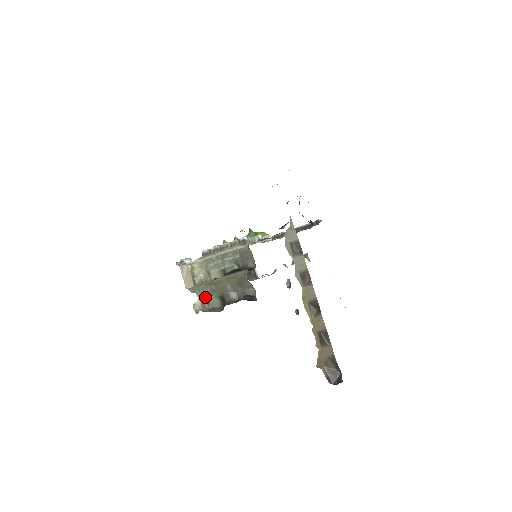
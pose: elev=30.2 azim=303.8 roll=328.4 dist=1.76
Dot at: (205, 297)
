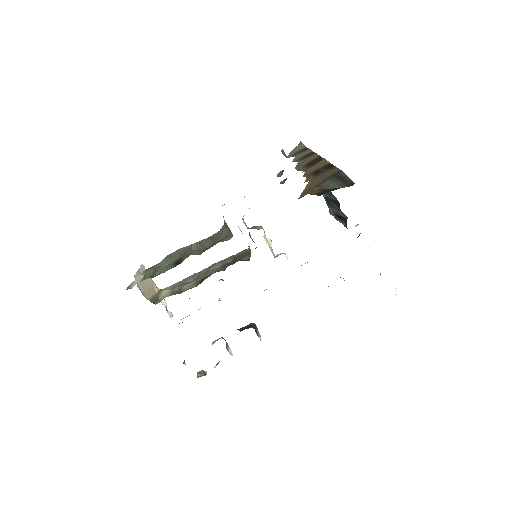
Dot at: (153, 268)
